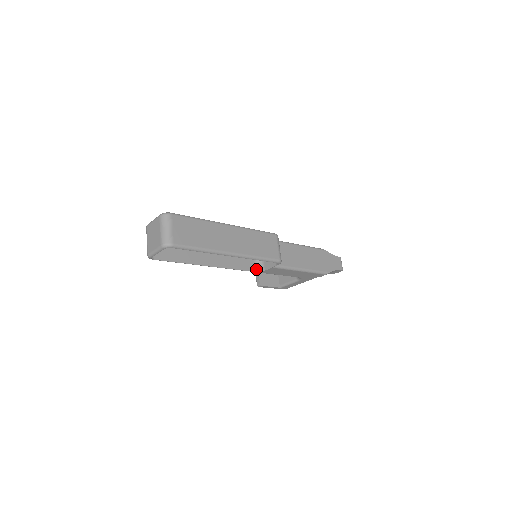
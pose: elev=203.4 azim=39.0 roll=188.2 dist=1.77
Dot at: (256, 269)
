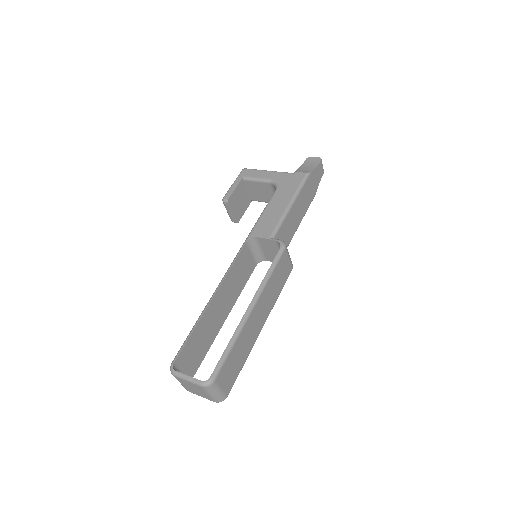
Dot at: (256, 262)
